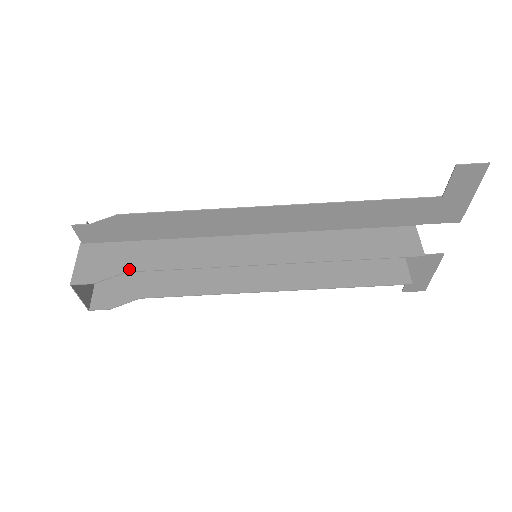
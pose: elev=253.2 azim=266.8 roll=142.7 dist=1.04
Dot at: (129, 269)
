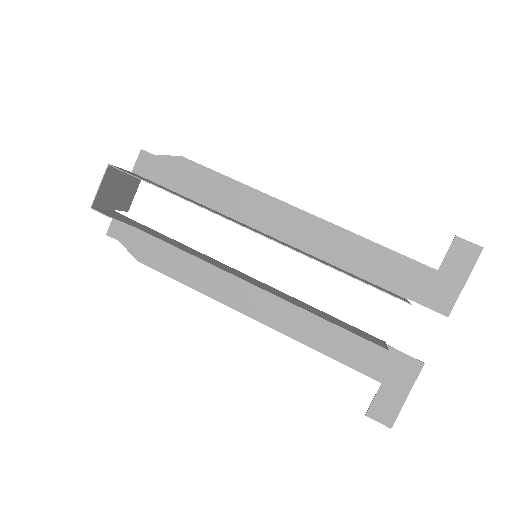
Dot at: (158, 186)
